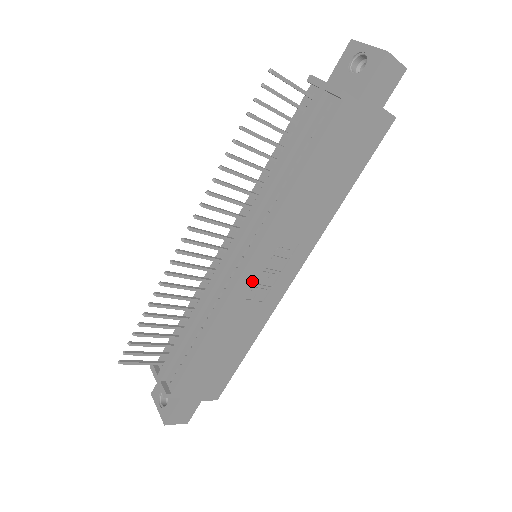
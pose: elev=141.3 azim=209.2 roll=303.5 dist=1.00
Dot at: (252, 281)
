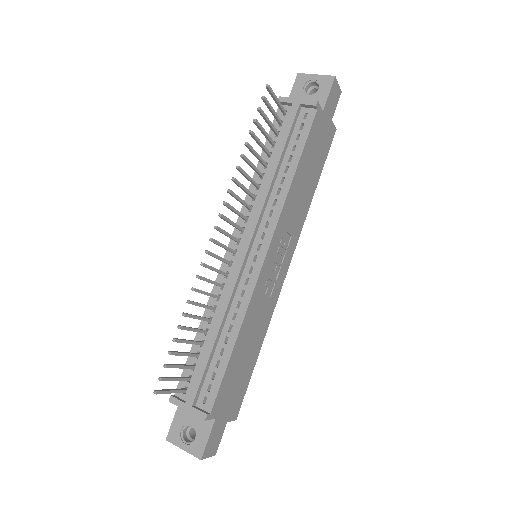
Dot at: (267, 273)
